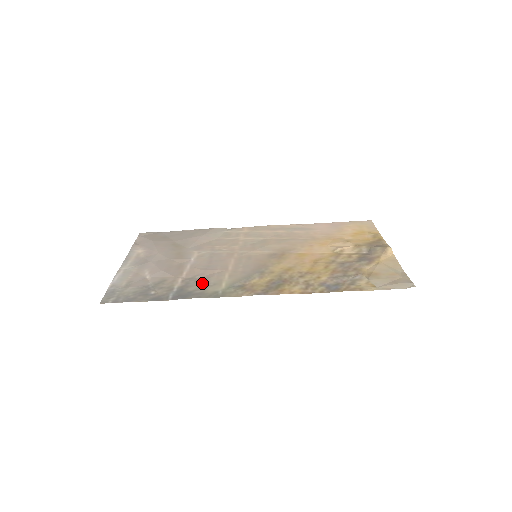
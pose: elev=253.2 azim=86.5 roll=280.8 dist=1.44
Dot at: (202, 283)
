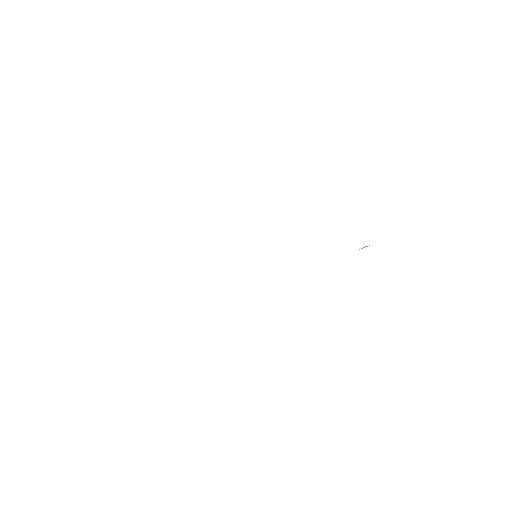
Dot at: occluded
